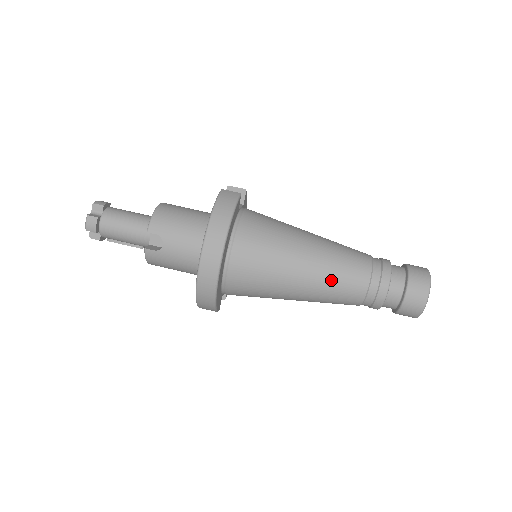
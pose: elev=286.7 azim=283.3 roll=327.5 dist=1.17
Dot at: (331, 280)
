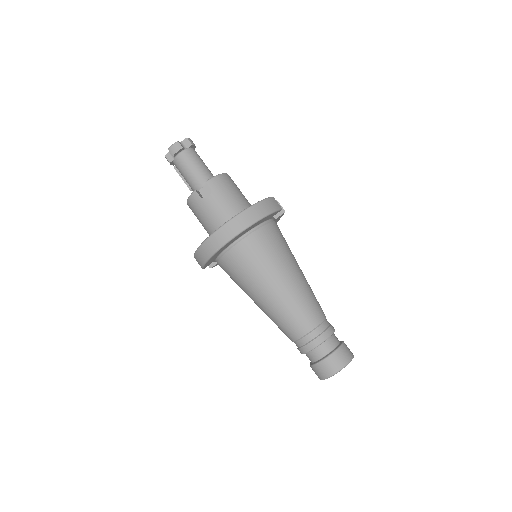
Dot at: (291, 307)
